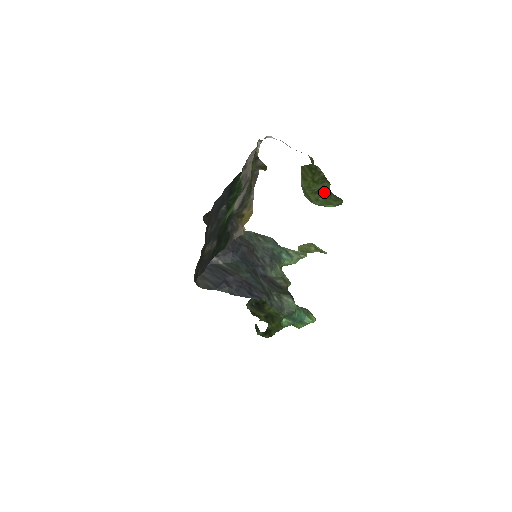
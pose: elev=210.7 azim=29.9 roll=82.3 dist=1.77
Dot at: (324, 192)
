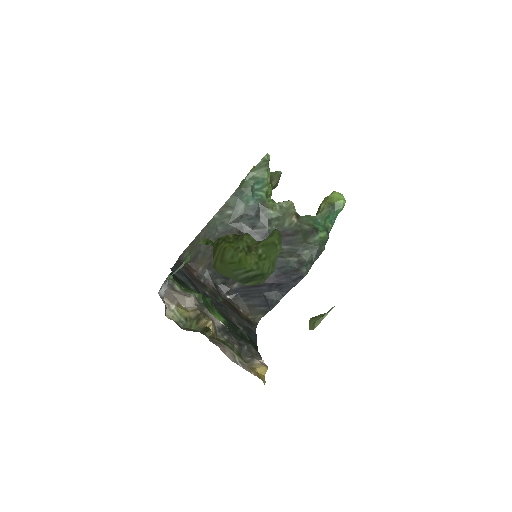
Dot at: (255, 246)
